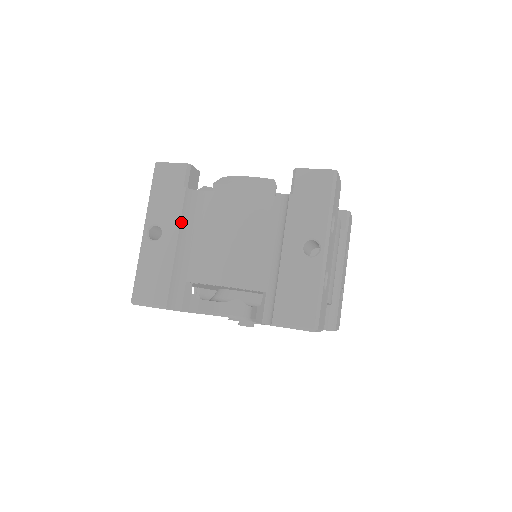
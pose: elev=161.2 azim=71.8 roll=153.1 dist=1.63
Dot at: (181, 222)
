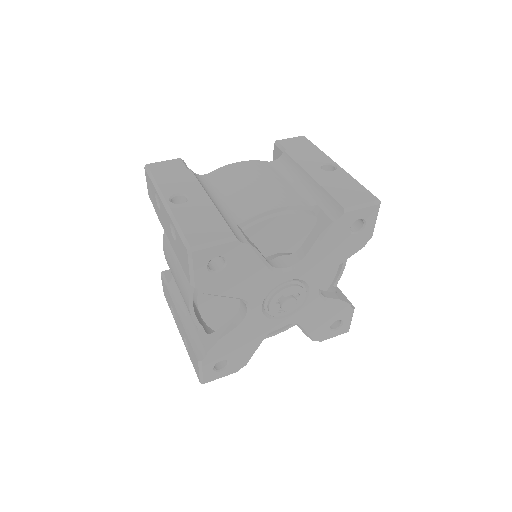
Dot at: (202, 187)
